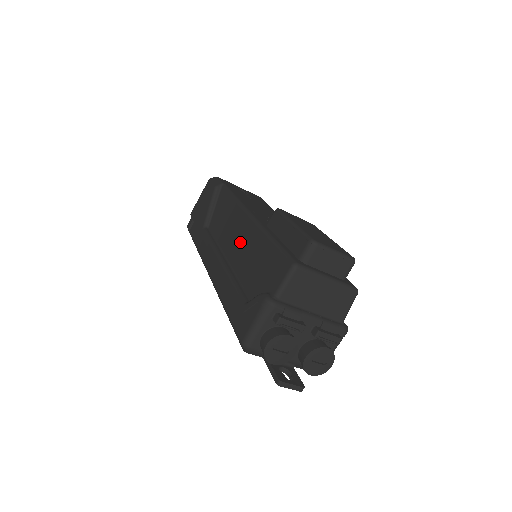
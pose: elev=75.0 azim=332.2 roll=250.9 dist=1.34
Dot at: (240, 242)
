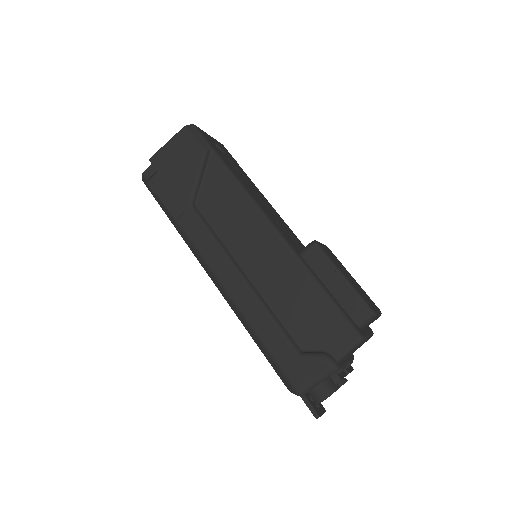
Dot at: (269, 265)
